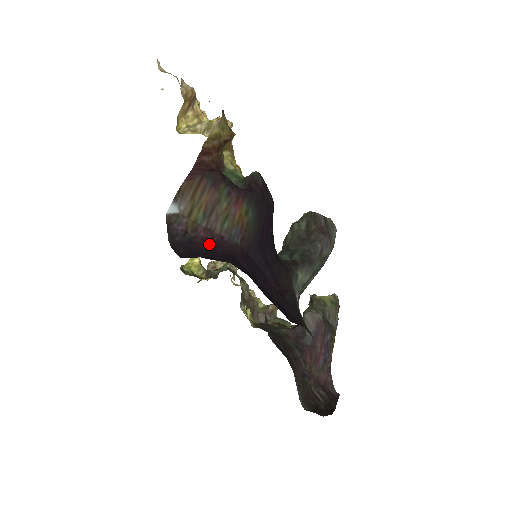
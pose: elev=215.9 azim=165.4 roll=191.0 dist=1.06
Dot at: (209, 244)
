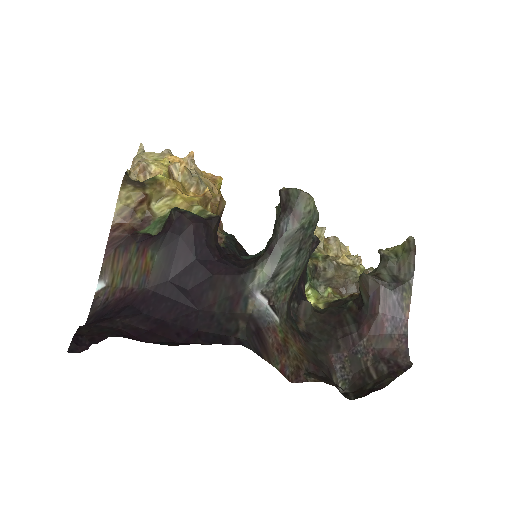
Dot at: (117, 303)
